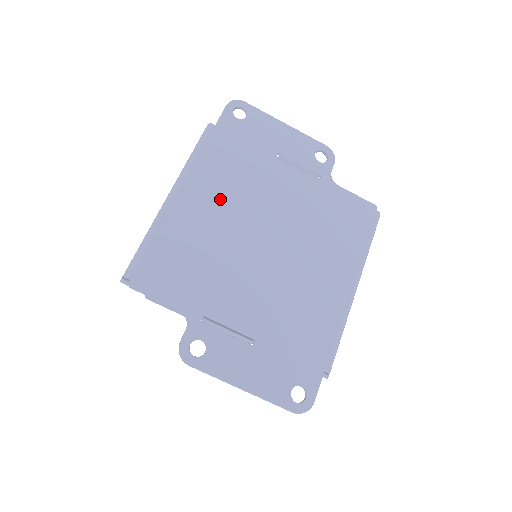
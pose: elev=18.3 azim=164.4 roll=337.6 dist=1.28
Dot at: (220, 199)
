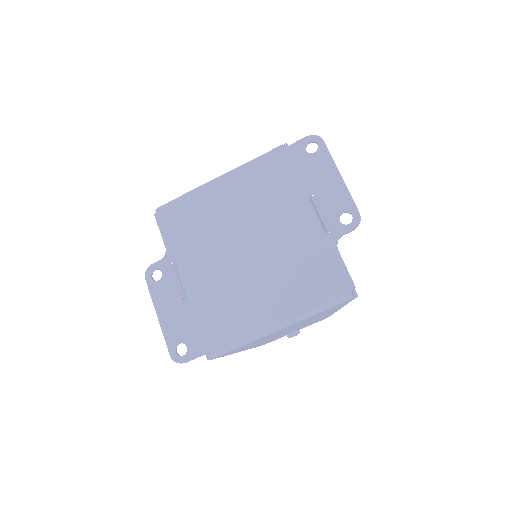
Dot at: (243, 200)
